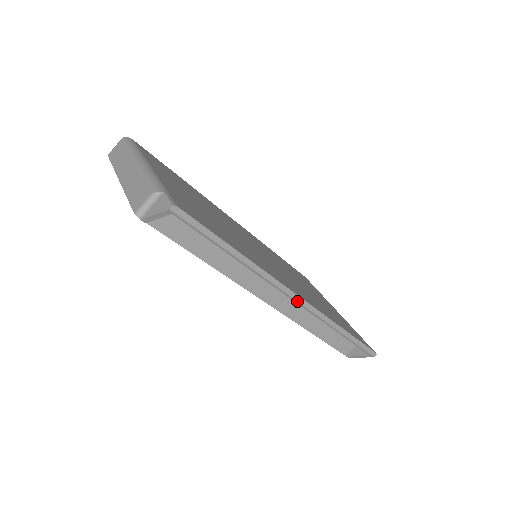
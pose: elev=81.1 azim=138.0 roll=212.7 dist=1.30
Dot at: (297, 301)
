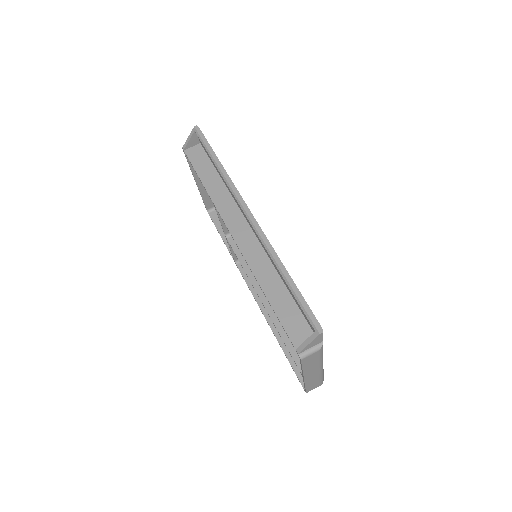
Dot at: (247, 214)
